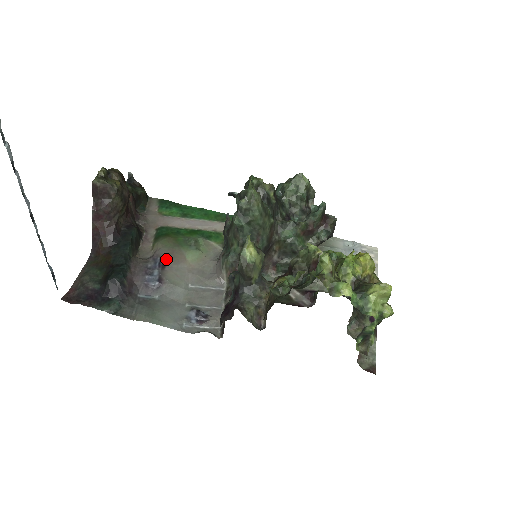
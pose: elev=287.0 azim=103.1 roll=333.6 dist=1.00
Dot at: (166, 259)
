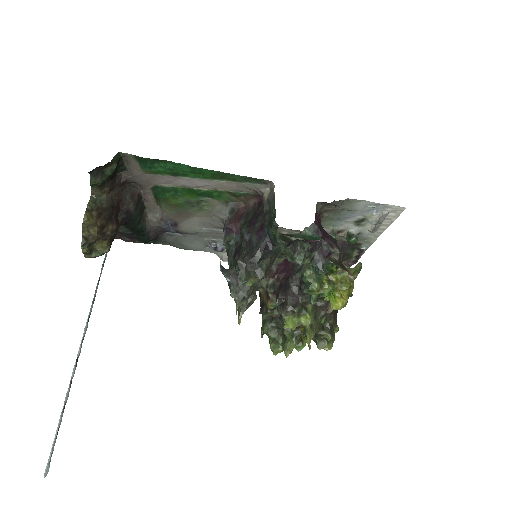
Dot at: (175, 220)
